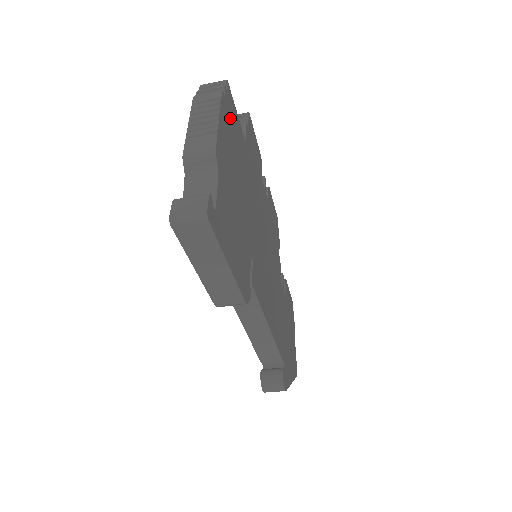
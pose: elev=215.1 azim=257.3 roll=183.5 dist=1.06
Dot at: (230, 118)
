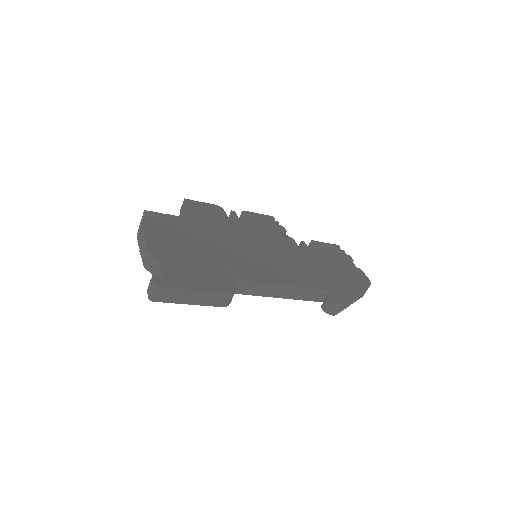
Dot at: (159, 224)
